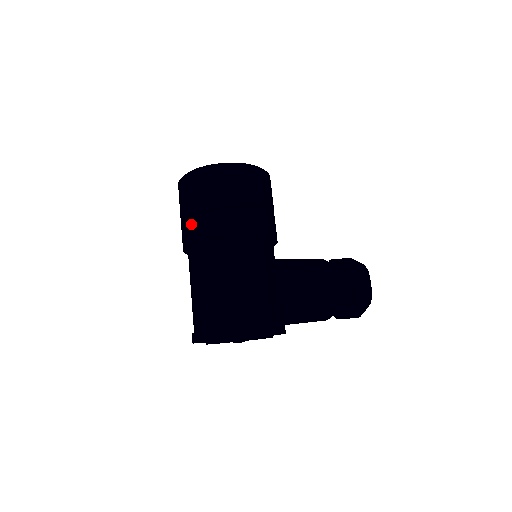
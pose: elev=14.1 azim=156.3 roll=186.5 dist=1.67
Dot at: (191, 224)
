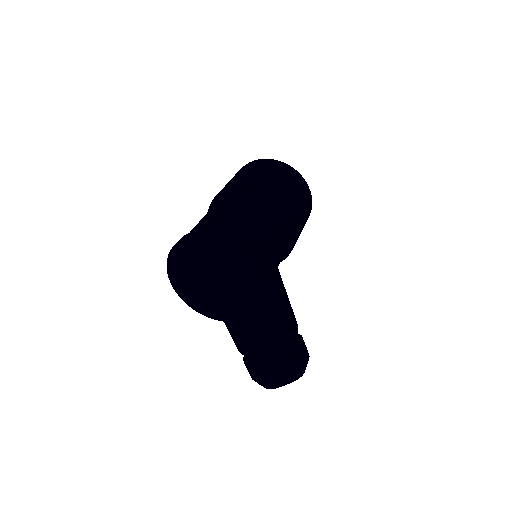
Dot at: (257, 178)
